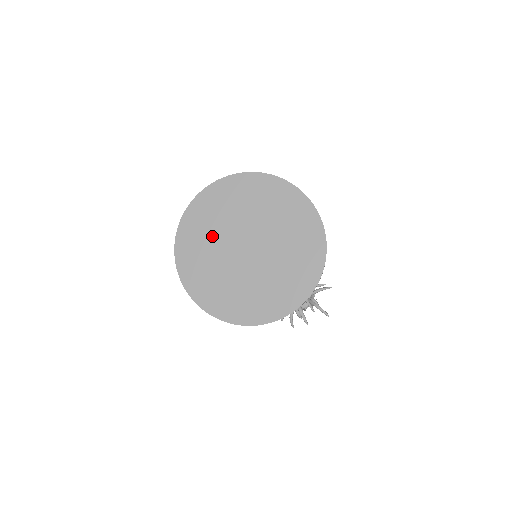
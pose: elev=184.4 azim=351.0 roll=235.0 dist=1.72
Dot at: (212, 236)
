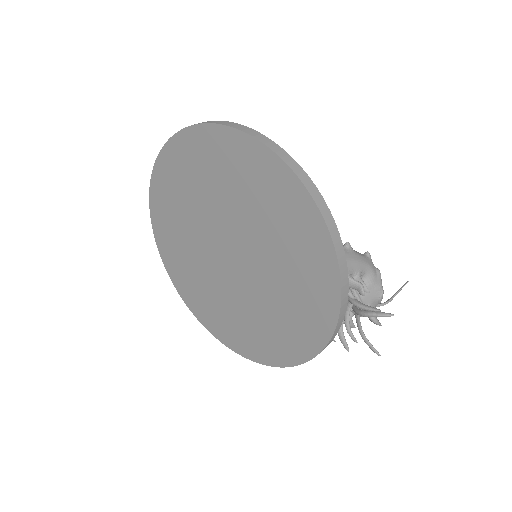
Dot at: (186, 221)
